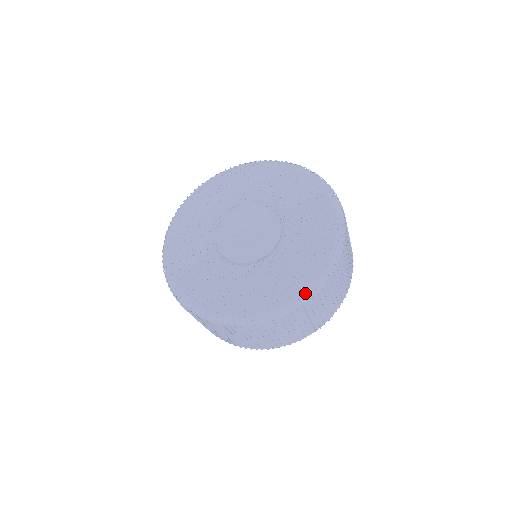
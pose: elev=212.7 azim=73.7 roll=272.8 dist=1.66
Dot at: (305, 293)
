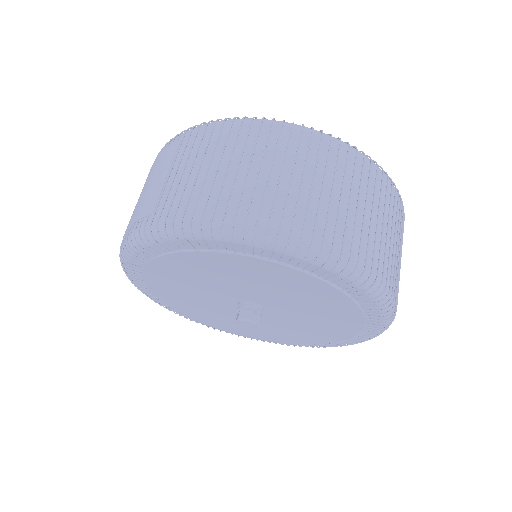
Dot at: occluded
